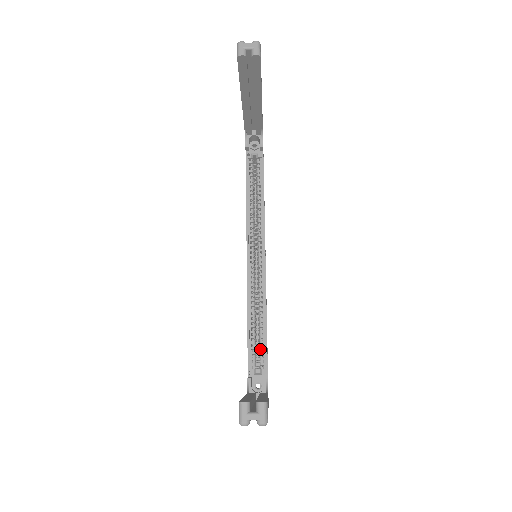
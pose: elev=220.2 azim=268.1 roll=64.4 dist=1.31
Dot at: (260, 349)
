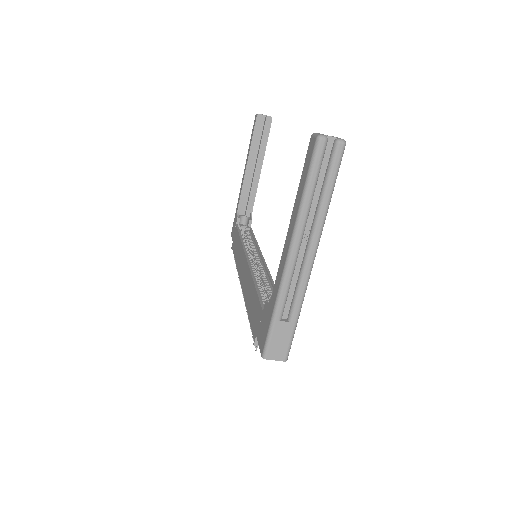
Dot at: occluded
